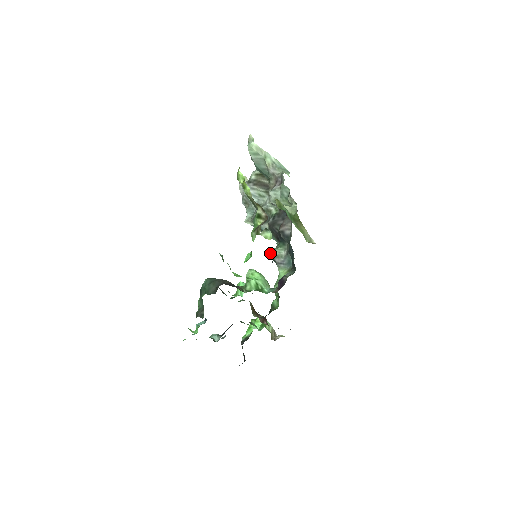
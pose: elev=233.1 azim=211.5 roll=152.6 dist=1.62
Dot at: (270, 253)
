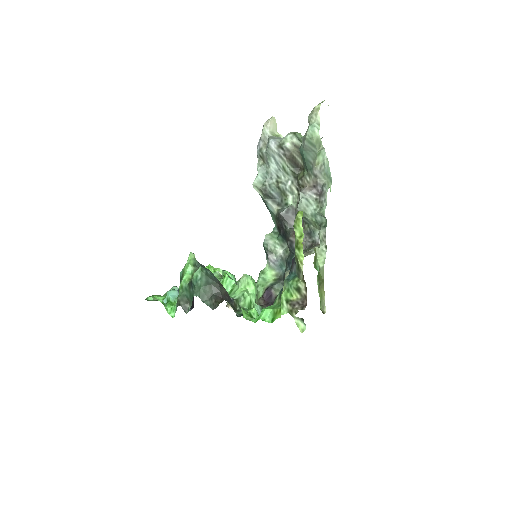
Dot at: (265, 240)
